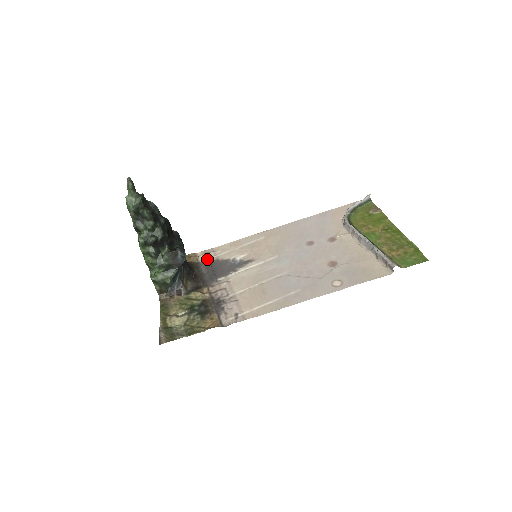
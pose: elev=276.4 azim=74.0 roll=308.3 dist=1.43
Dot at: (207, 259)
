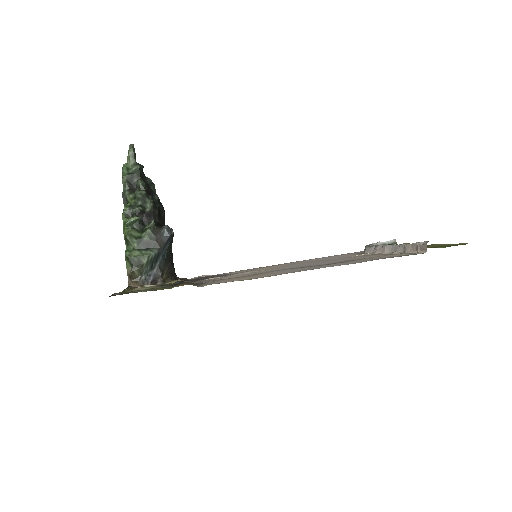
Dot at: occluded
